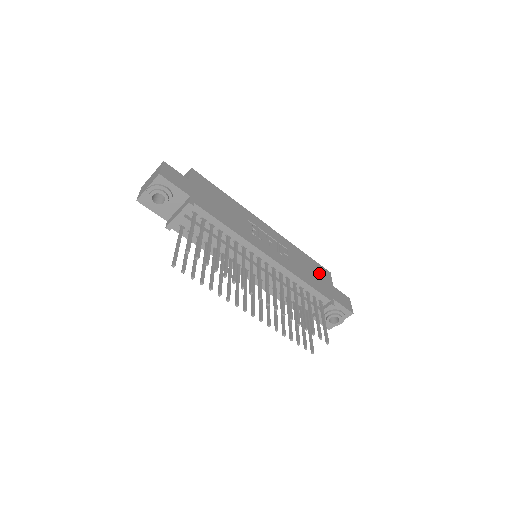
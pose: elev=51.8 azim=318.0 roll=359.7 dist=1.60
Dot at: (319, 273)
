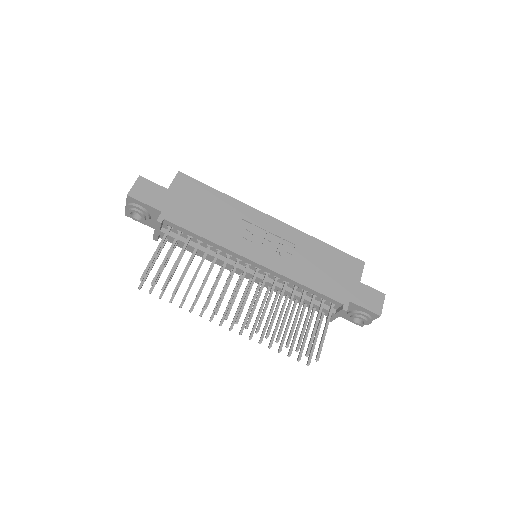
Dot at: (340, 268)
